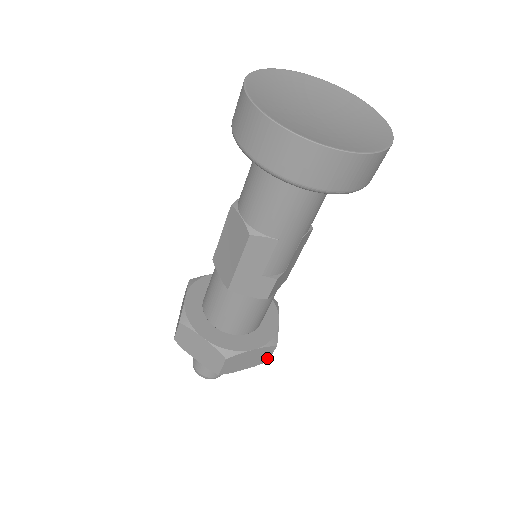
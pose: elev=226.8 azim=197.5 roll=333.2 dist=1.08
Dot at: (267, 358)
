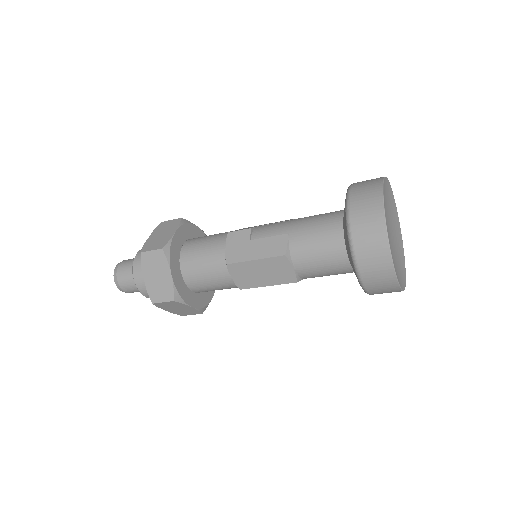
Dot at: occluded
